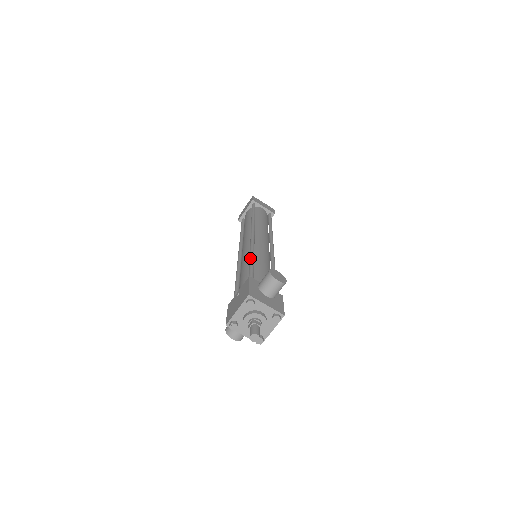
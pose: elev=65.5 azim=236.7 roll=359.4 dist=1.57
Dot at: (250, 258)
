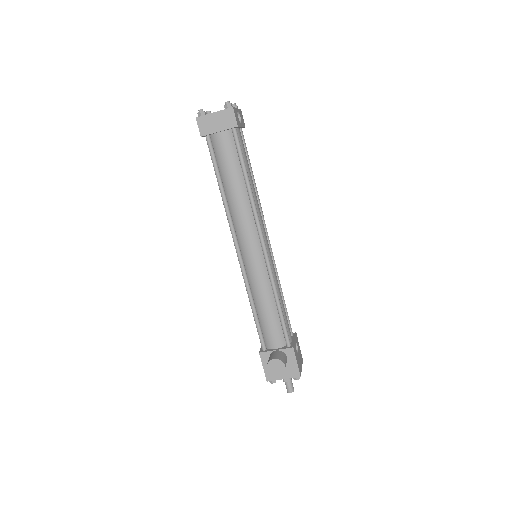
Dot at: occluded
